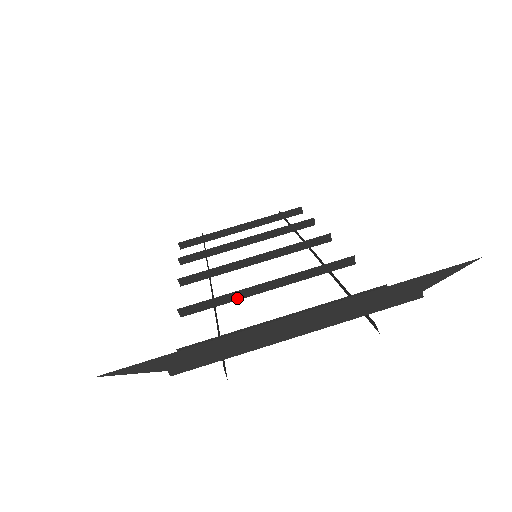
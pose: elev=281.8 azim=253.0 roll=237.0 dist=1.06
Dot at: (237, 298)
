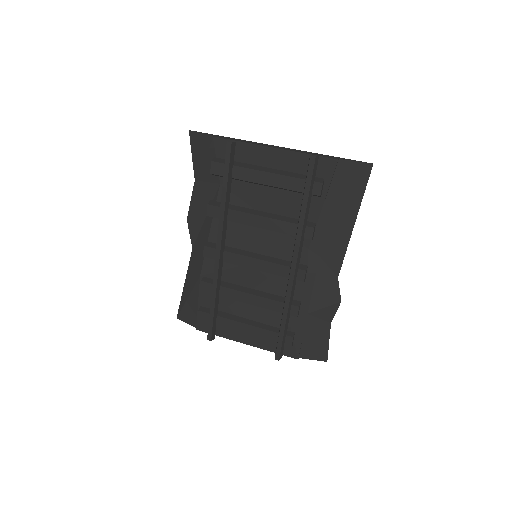
Dot at: (241, 211)
